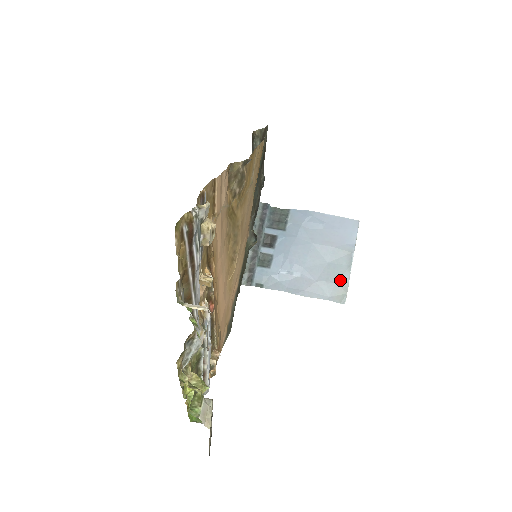
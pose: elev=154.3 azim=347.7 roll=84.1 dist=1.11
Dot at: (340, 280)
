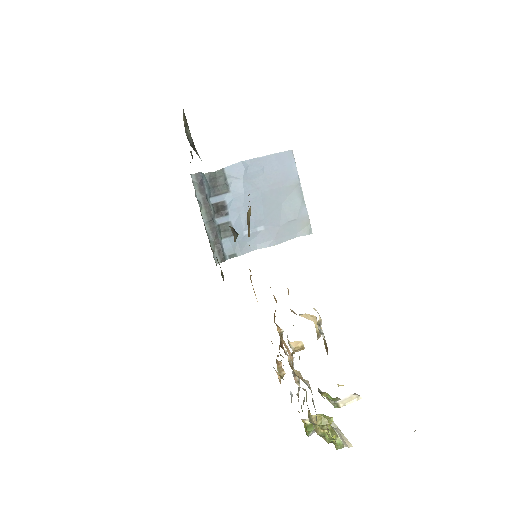
Dot at: (300, 214)
